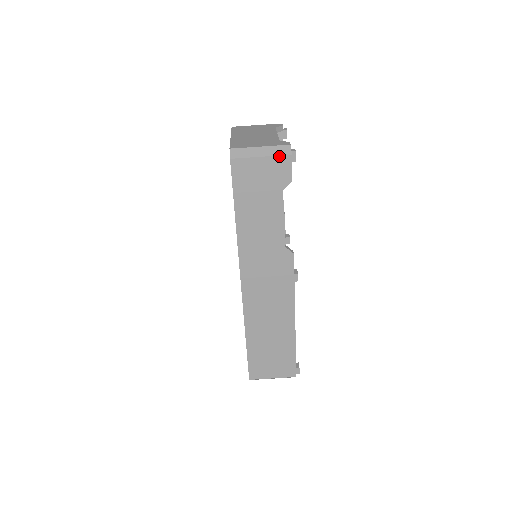
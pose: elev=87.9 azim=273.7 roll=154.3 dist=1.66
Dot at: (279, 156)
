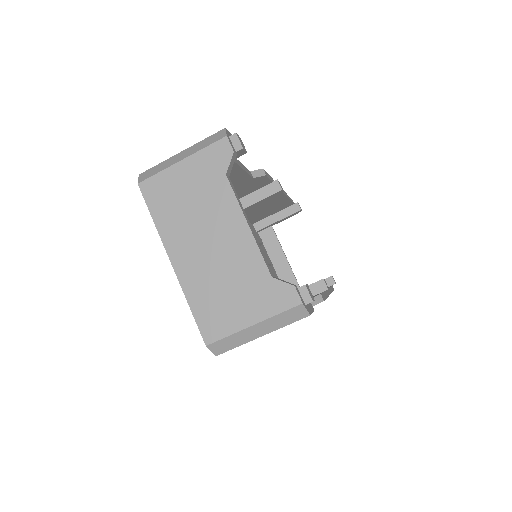
Dot at: occluded
